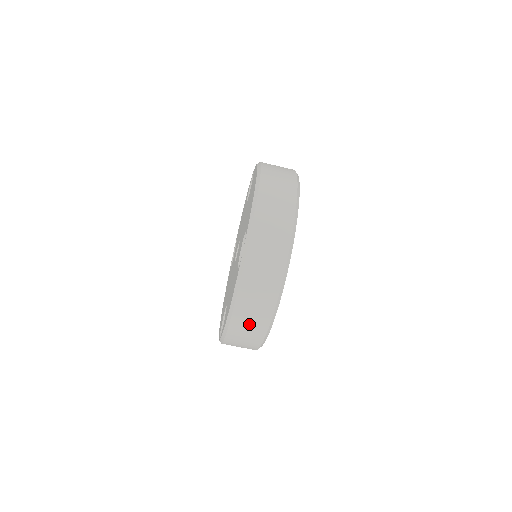
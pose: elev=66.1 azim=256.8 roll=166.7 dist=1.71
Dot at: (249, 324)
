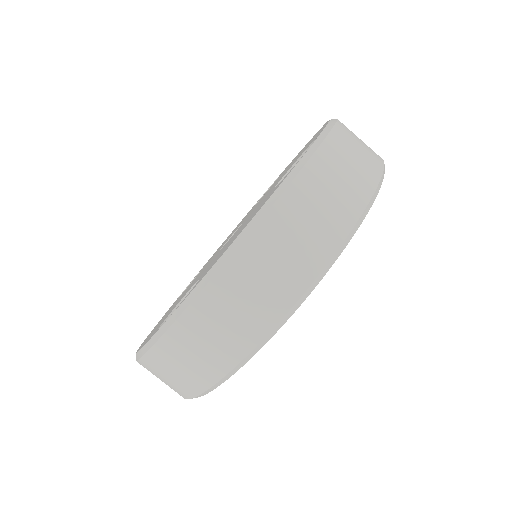
Dot at: (272, 268)
